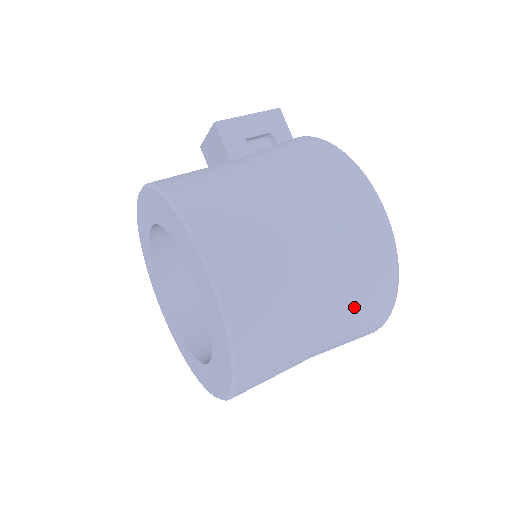
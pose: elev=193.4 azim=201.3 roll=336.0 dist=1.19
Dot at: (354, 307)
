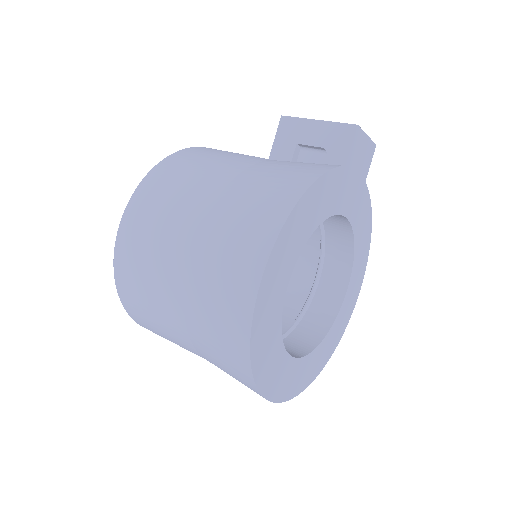
Dot at: (209, 345)
